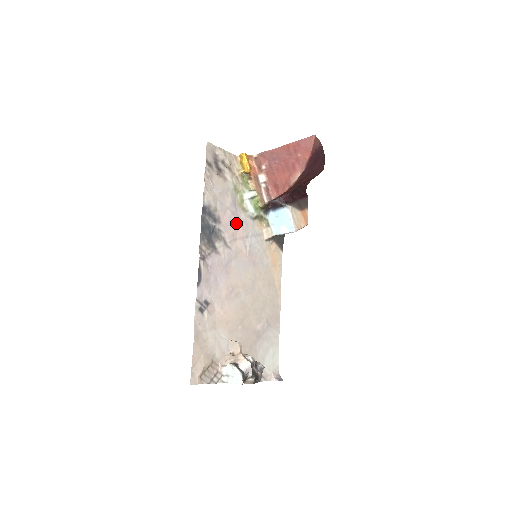
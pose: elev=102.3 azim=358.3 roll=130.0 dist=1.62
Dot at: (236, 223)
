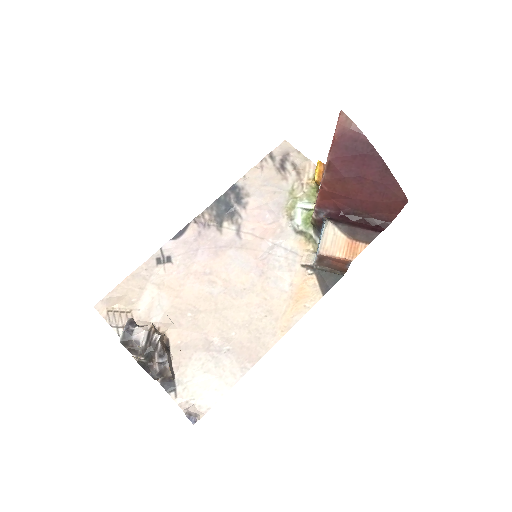
Dot at: (268, 222)
